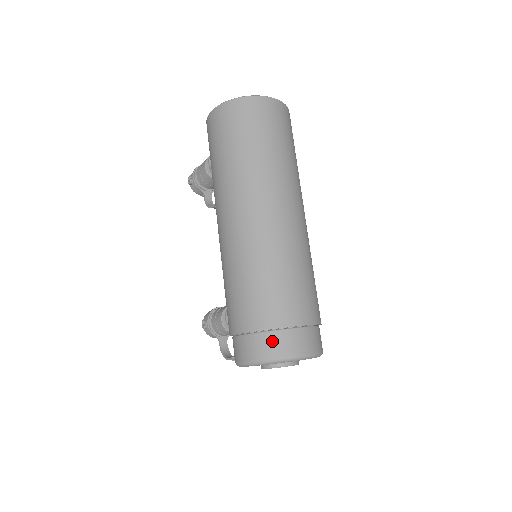
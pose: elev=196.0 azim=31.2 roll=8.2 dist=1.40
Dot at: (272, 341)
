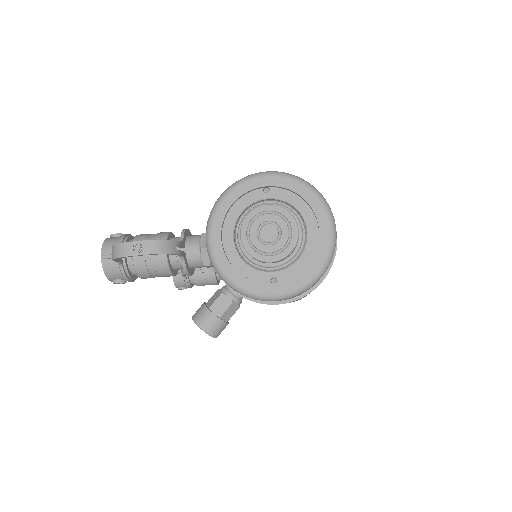
Dot at: occluded
